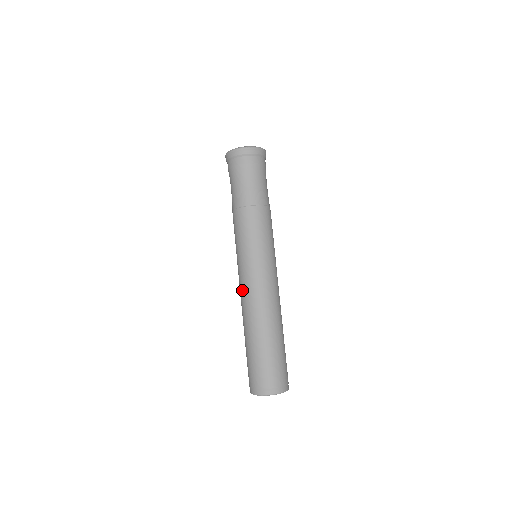
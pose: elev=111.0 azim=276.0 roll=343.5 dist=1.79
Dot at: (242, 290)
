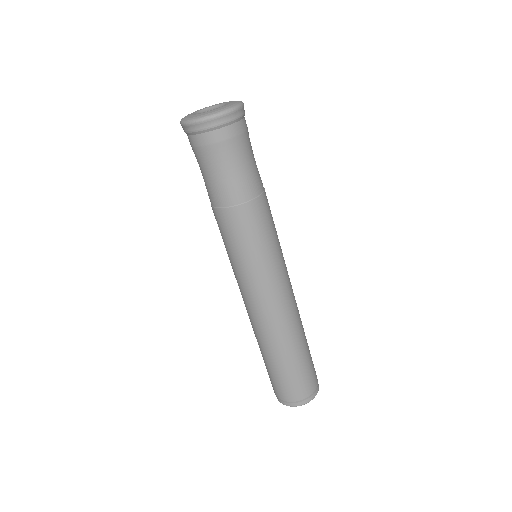
Dot at: (246, 305)
